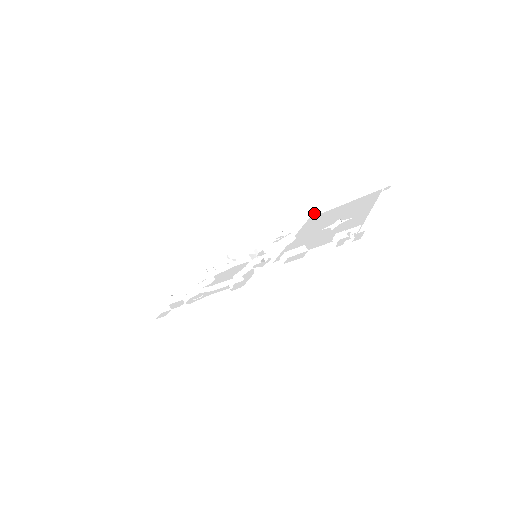
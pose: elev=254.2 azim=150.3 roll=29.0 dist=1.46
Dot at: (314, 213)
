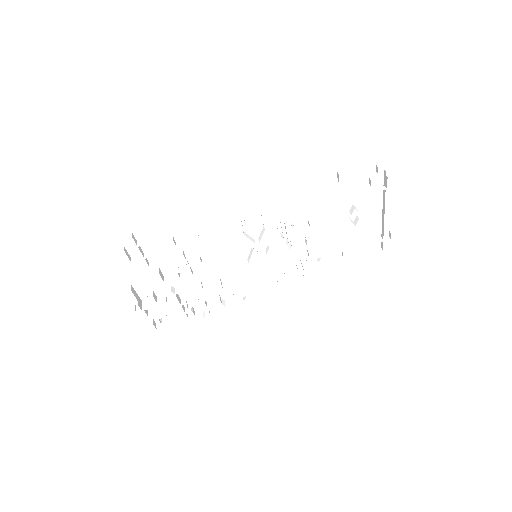
Dot at: (317, 256)
